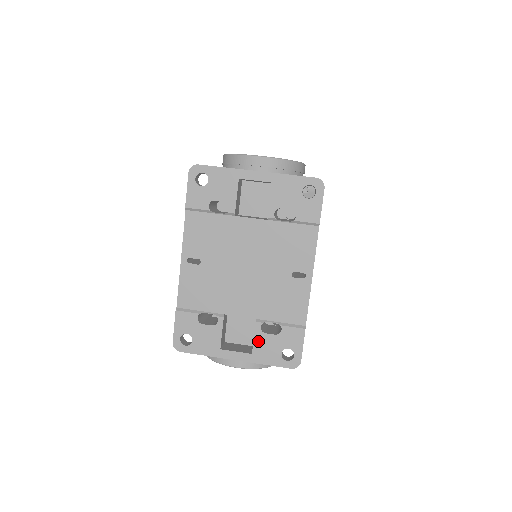
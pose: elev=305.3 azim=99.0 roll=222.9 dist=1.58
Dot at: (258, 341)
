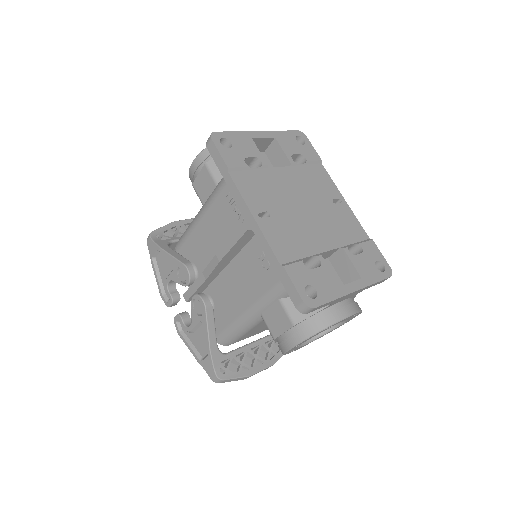
Dot at: (356, 264)
